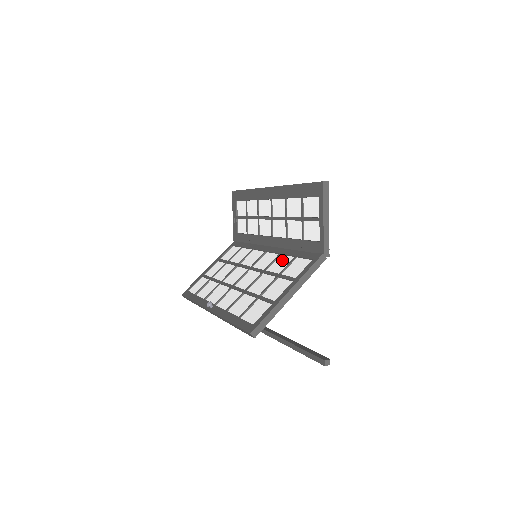
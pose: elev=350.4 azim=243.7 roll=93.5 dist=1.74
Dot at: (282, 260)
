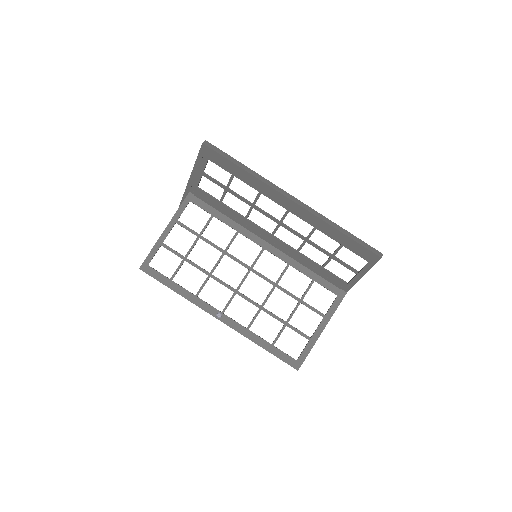
Dot at: (295, 277)
